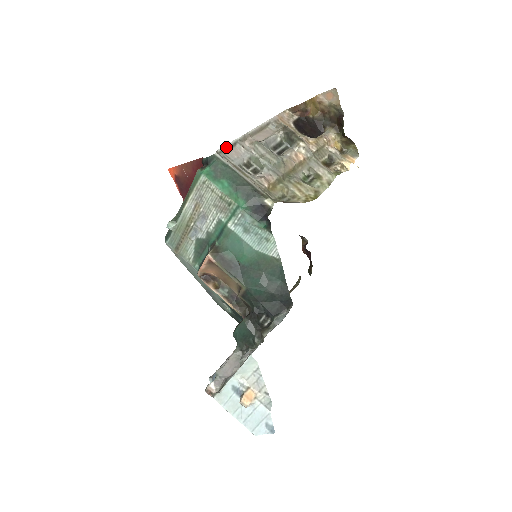
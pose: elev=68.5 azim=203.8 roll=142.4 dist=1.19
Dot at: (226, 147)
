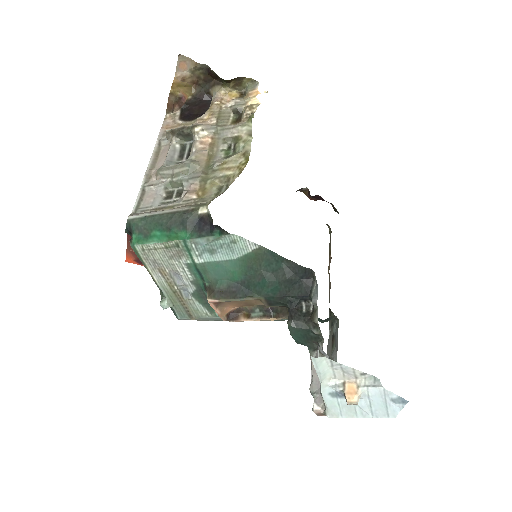
Dot at: (138, 201)
